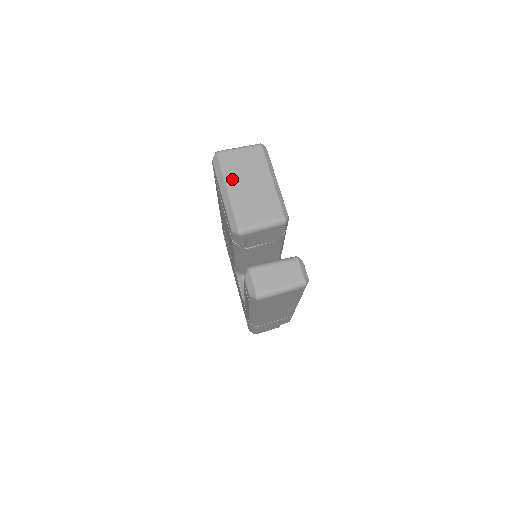
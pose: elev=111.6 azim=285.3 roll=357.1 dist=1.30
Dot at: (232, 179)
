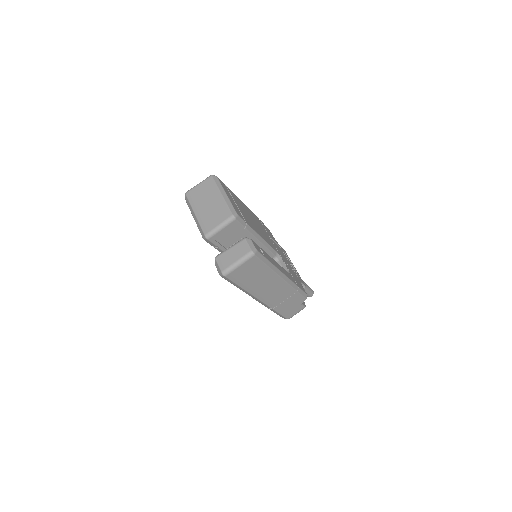
Dot at: (196, 205)
